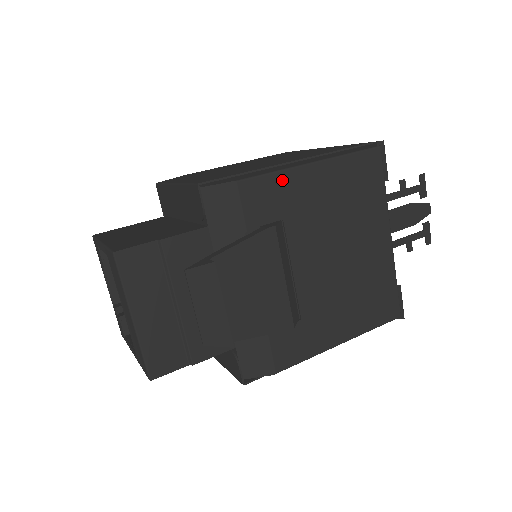
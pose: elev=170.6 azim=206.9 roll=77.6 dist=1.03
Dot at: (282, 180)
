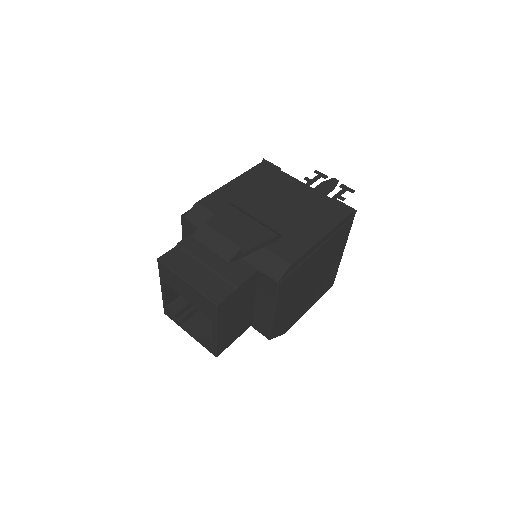
Dot at: (220, 192)
